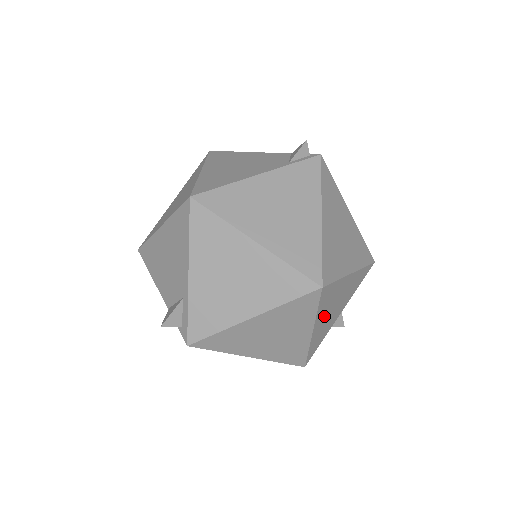
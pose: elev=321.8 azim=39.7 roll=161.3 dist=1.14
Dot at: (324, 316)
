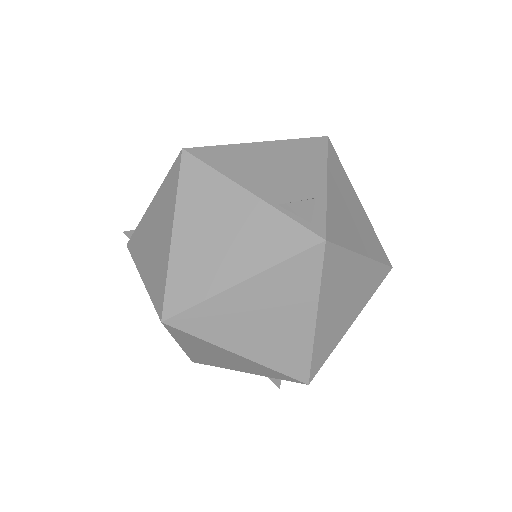
Dot at: occluded
